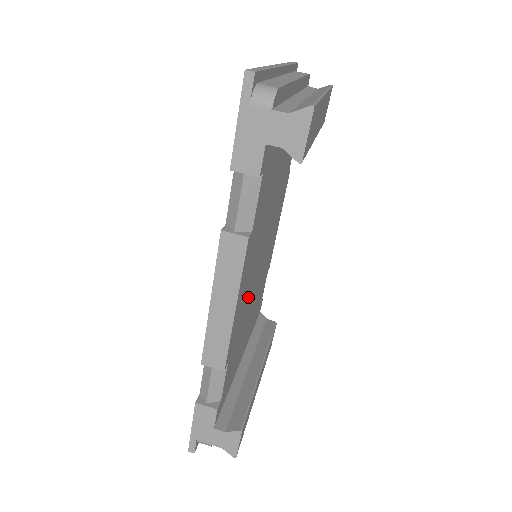
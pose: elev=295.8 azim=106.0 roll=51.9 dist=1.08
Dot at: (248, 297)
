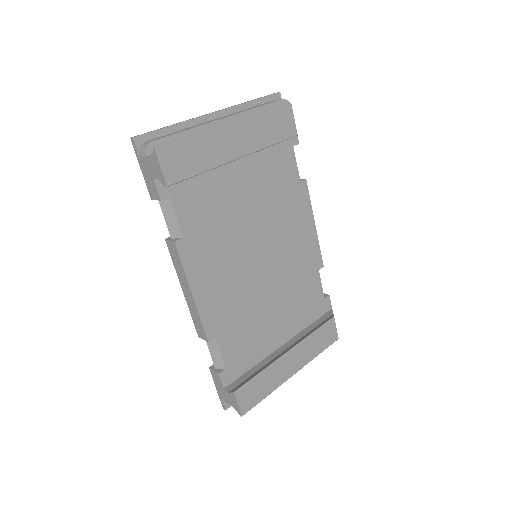
Dot at: (239, 288)
